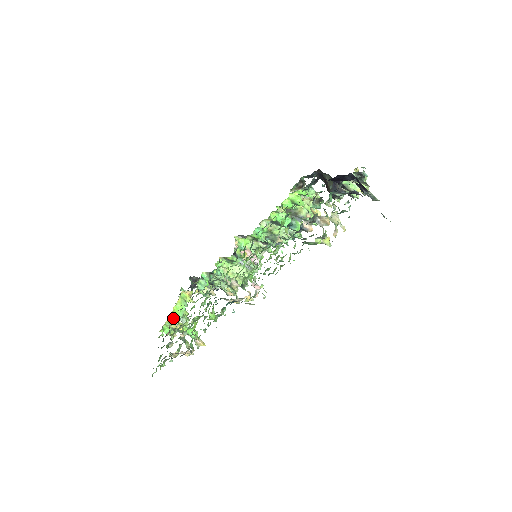
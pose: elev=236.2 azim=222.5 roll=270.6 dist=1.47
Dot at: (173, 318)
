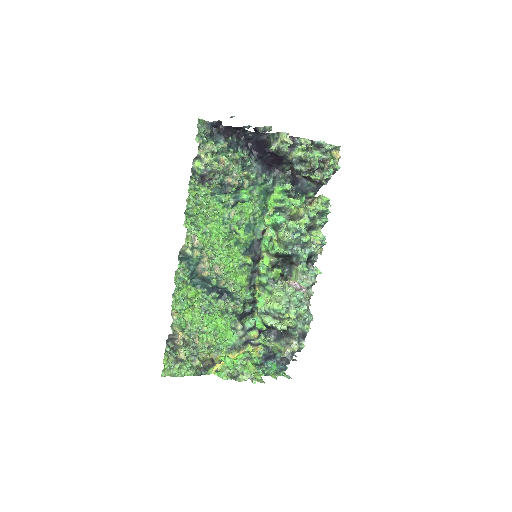
Dot at: occluded
